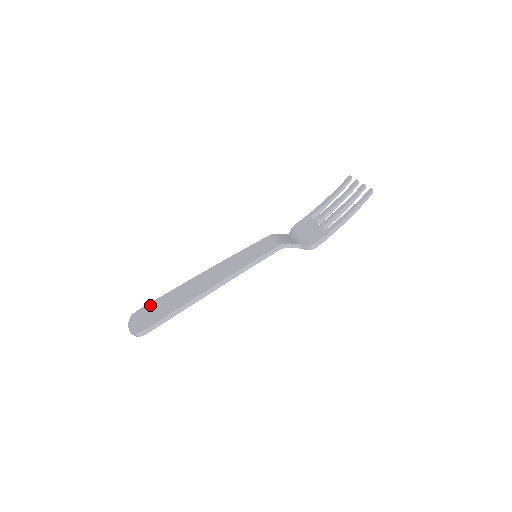
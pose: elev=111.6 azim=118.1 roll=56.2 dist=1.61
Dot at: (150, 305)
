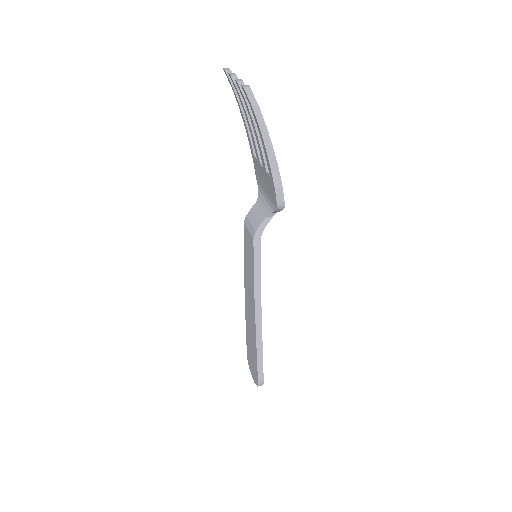
Dot at: (247, 350)
